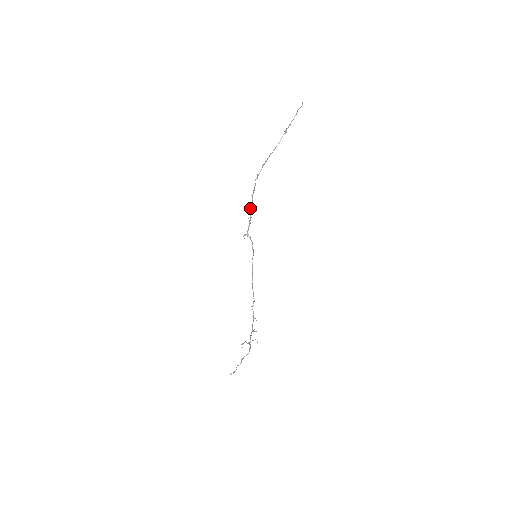
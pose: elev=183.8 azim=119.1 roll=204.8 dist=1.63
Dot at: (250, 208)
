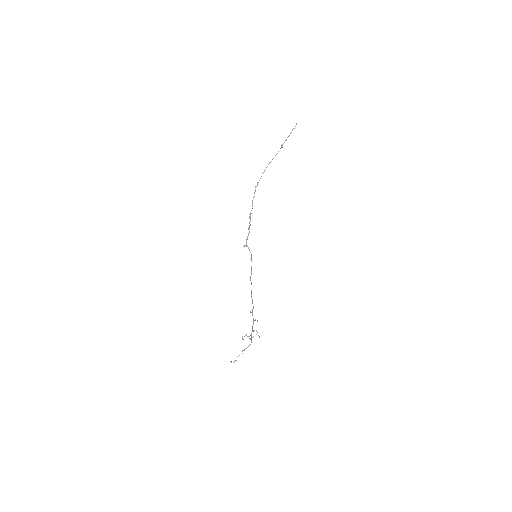
Dot at: (250, 215)
